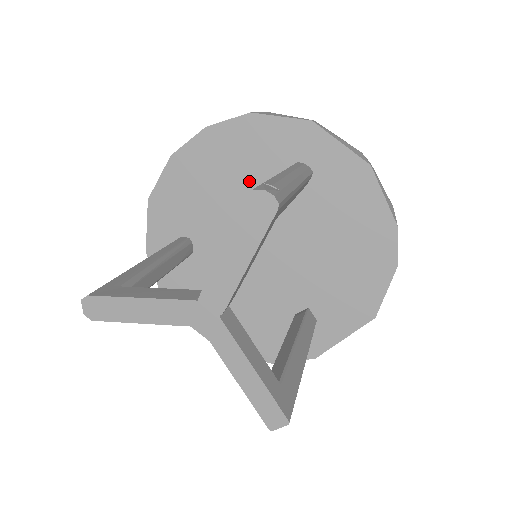
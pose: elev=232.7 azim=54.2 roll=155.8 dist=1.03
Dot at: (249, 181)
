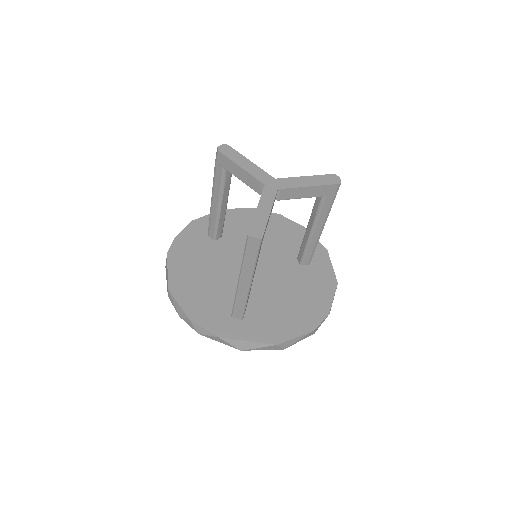
Dot at: (278, 243)
